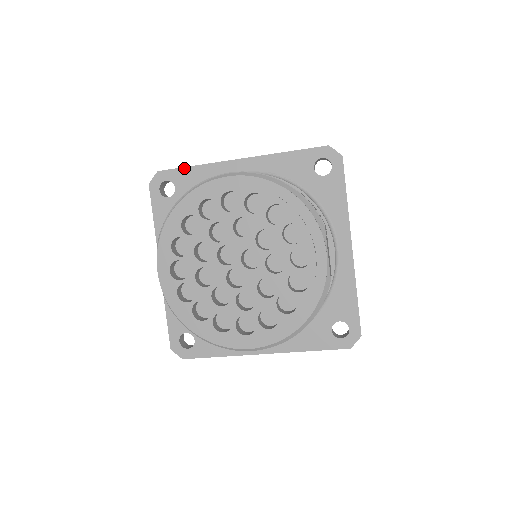
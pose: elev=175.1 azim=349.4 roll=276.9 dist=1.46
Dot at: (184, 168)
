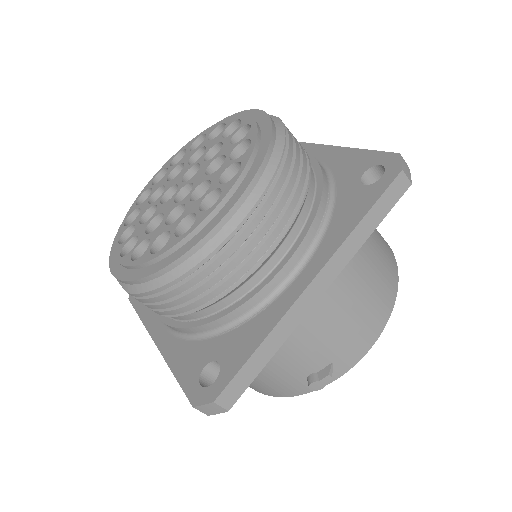
Dot at: occluded
